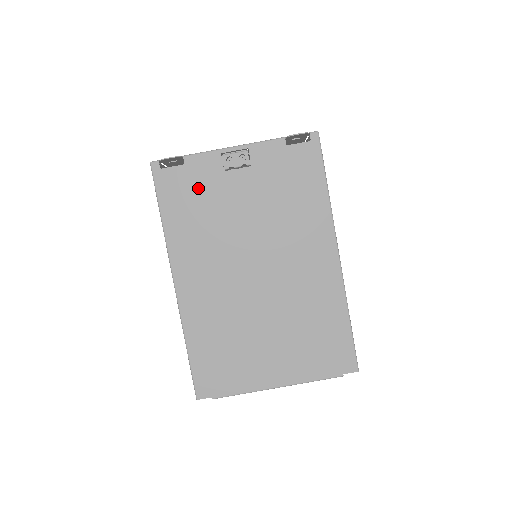
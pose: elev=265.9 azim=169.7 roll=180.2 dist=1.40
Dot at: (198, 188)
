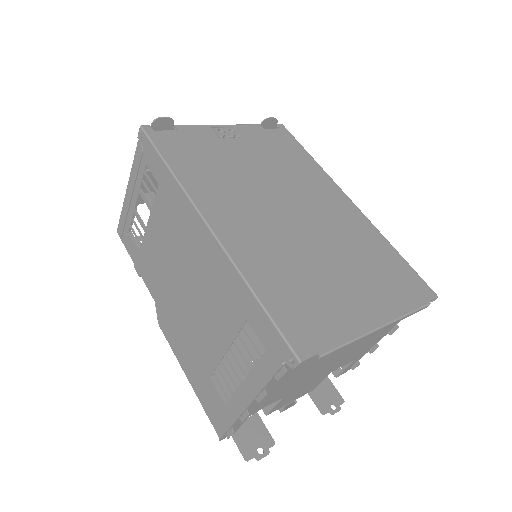
Dot at: (199, 147)
